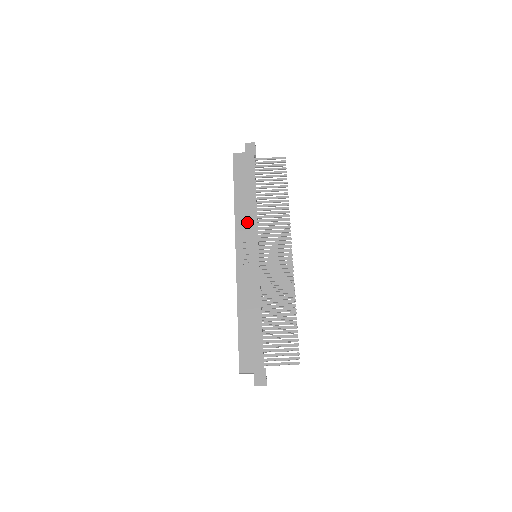
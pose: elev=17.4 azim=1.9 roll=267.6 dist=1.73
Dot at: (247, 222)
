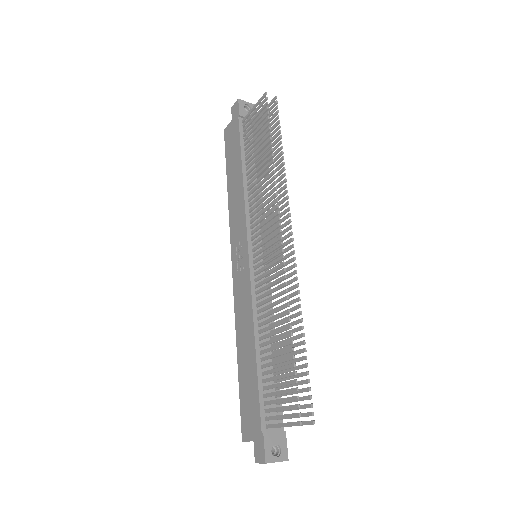
Dot at: (237, 213)
